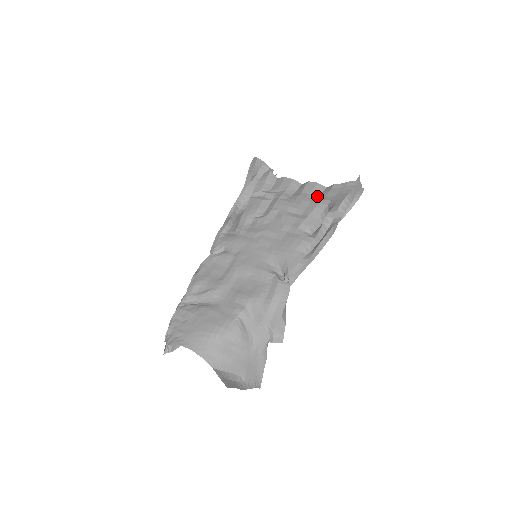
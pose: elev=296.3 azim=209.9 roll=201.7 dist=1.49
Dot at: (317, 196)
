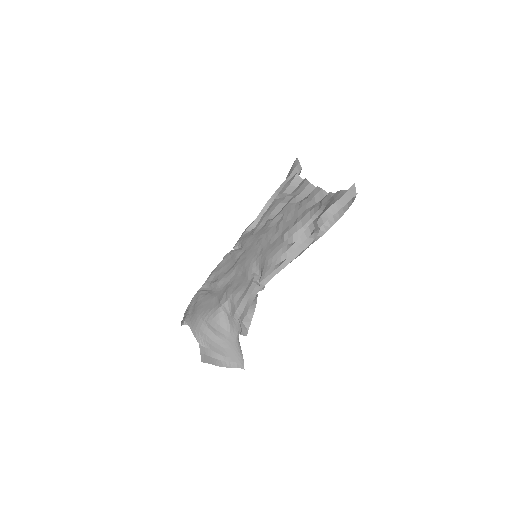
Dot at: (315, 203)
